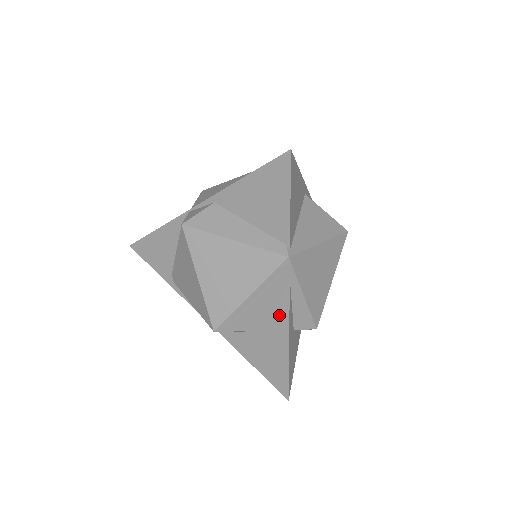
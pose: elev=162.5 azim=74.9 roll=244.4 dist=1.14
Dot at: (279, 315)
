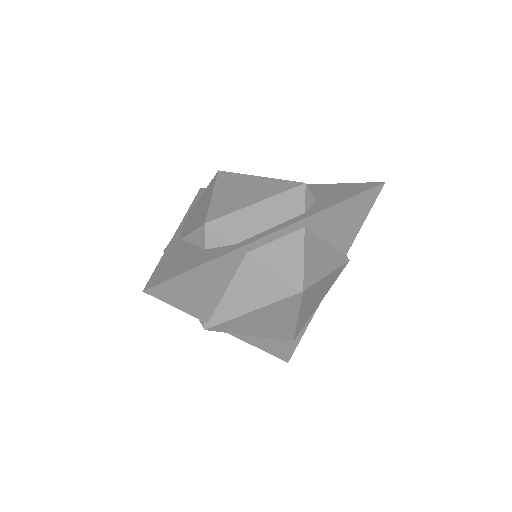
Dot at: occluded
